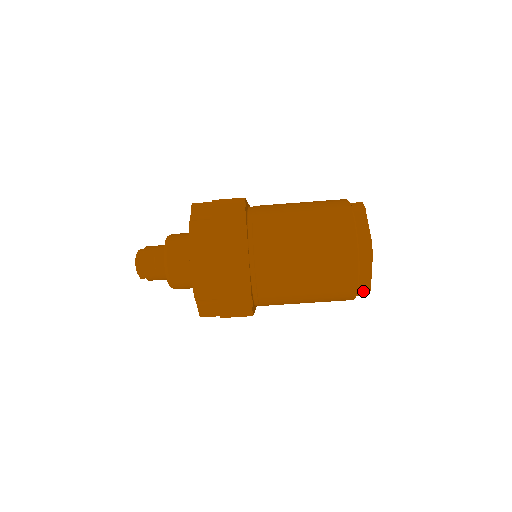
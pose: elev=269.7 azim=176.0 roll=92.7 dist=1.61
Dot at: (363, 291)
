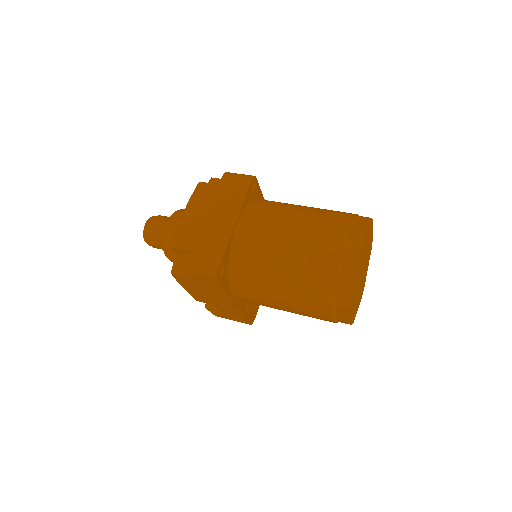
Dot at: (343, 299)
